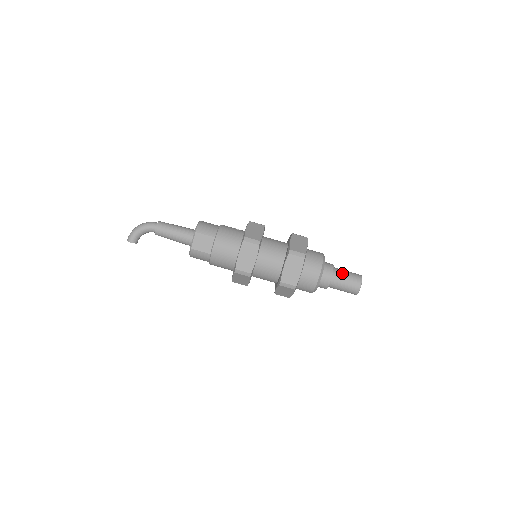
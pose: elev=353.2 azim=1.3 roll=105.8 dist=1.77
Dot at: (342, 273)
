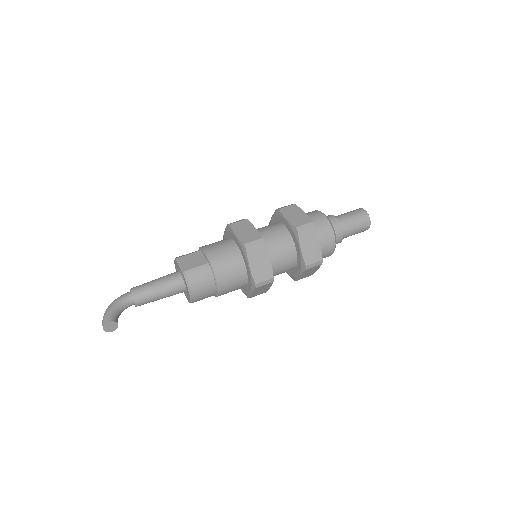
Dot at: occluded
